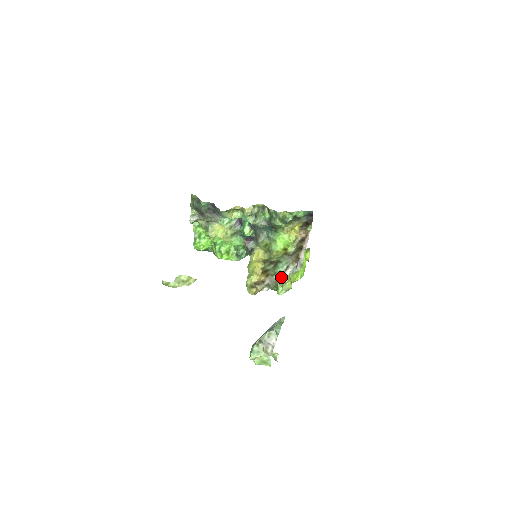
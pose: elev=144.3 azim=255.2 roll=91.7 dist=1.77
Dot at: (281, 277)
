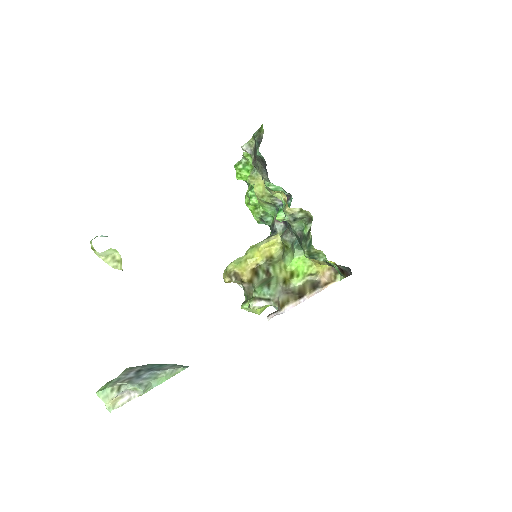
Dot at: (254, 301)
